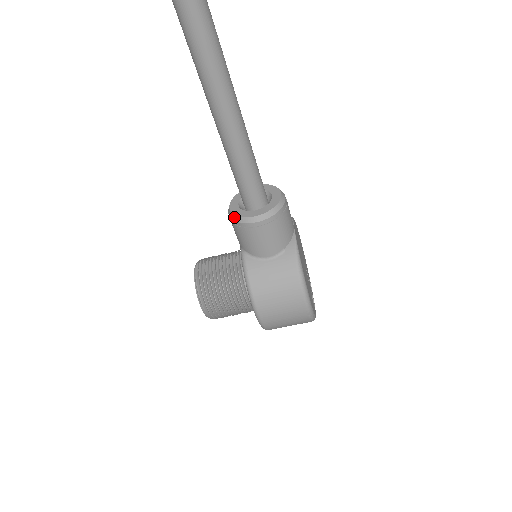
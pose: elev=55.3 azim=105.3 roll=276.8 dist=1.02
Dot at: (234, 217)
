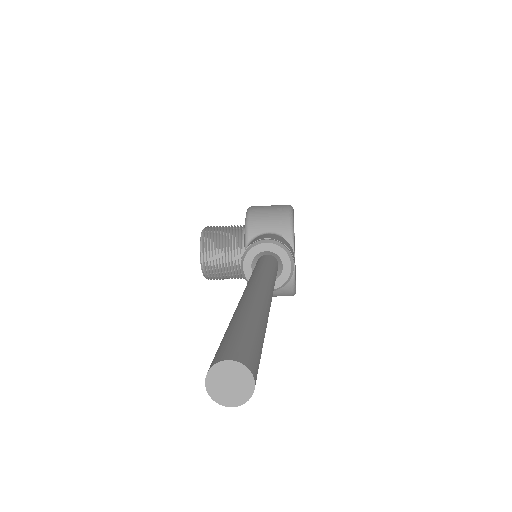
Dot at: occluded
